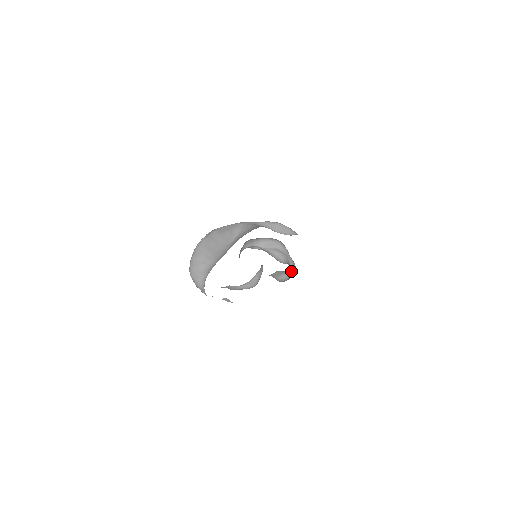
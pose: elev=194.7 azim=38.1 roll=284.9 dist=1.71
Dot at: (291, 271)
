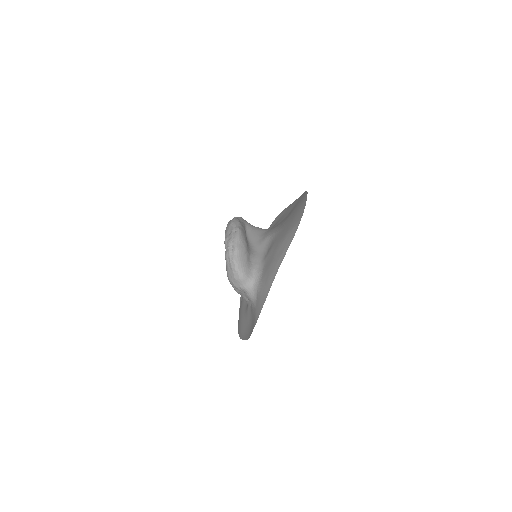
Dot at: occluded
